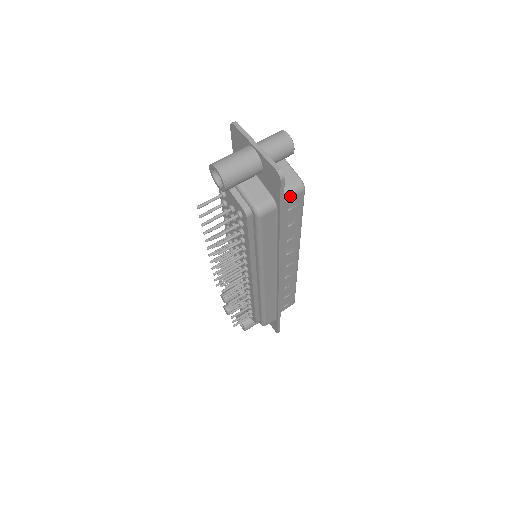
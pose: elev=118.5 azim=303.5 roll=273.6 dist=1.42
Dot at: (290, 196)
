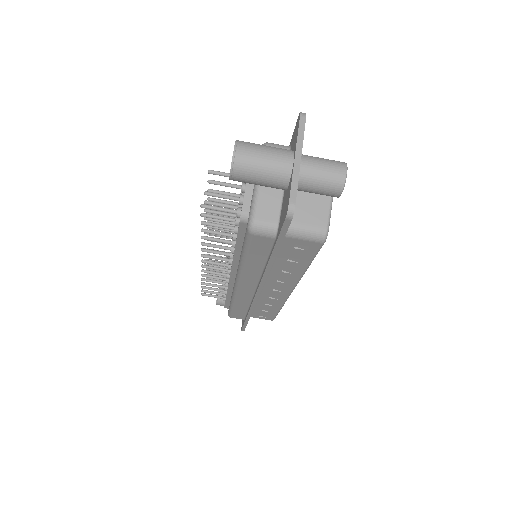
Dot at: (302, 237)
